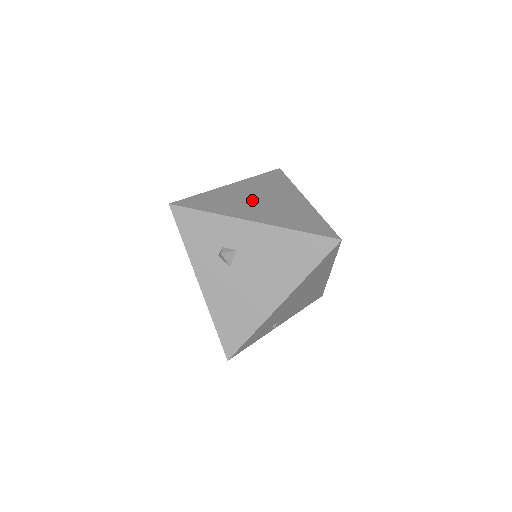
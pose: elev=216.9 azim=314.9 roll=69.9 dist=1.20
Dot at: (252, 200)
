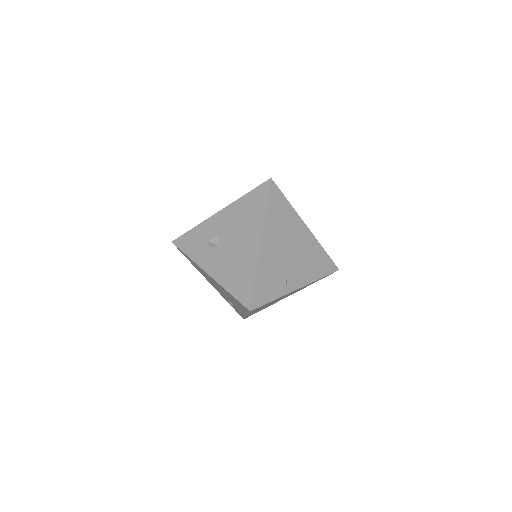
Dot at: occluded
